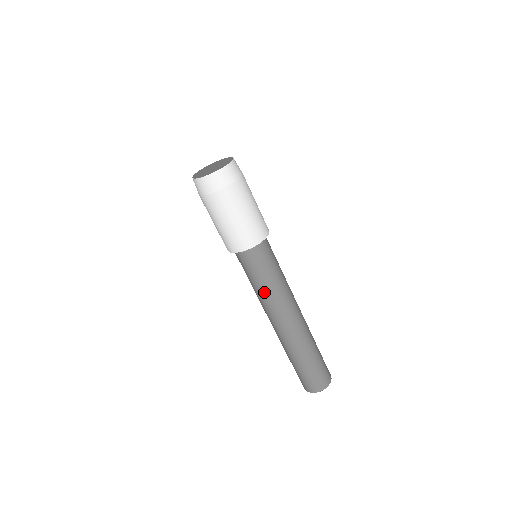
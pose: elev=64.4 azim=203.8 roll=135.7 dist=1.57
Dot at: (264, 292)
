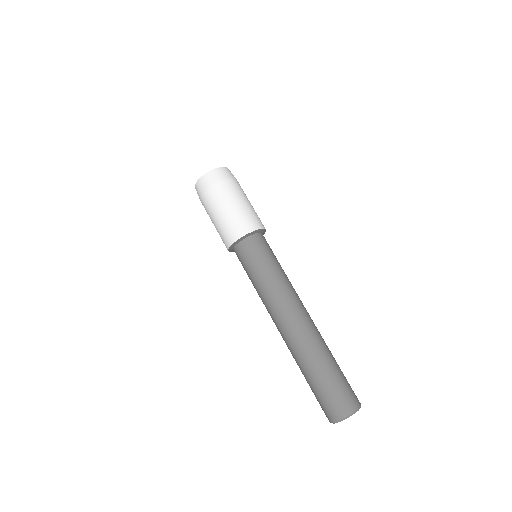
Dot at: (266, 284)
